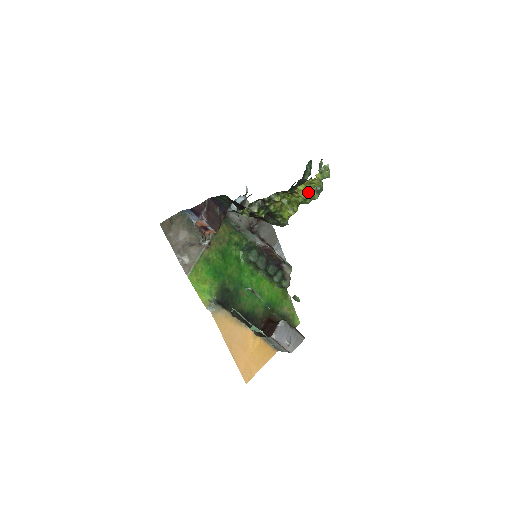
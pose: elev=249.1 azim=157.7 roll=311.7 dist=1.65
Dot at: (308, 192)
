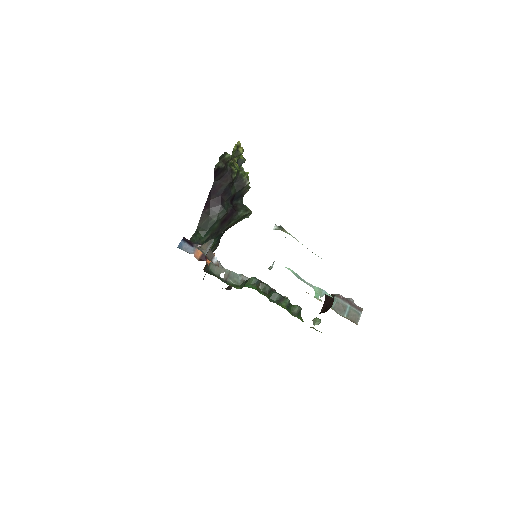
Dot at: (244, 159)
